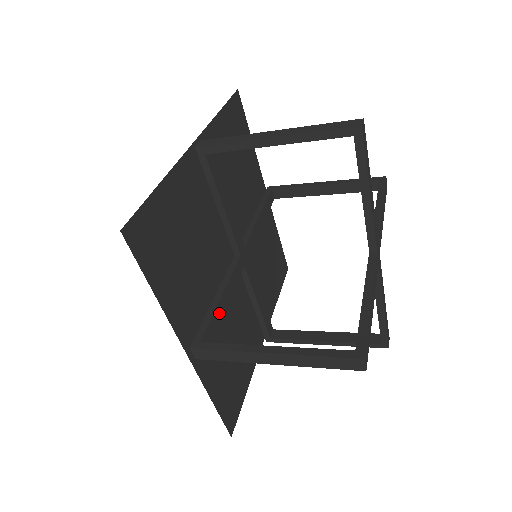
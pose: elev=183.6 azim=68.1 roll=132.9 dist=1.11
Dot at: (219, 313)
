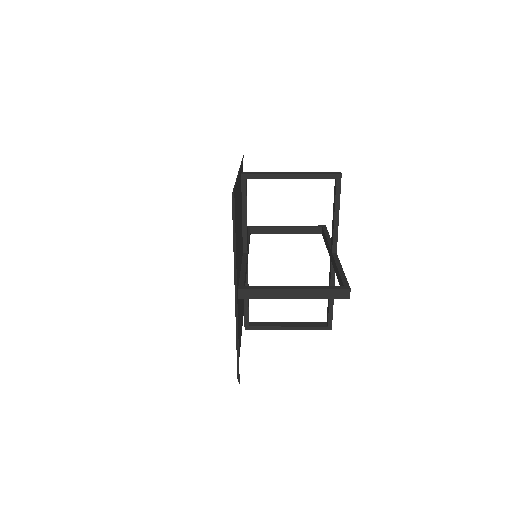
Dot at: (245, 279)
